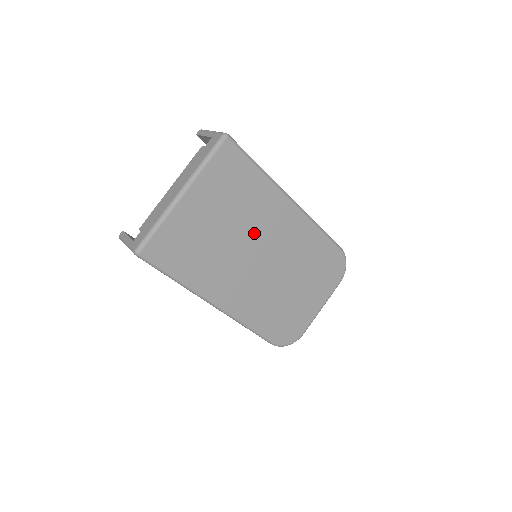
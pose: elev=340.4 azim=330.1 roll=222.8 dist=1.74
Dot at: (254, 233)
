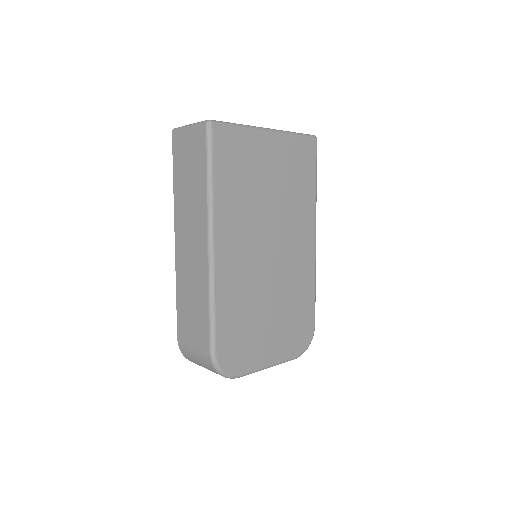
Dot at: (281, 223)
